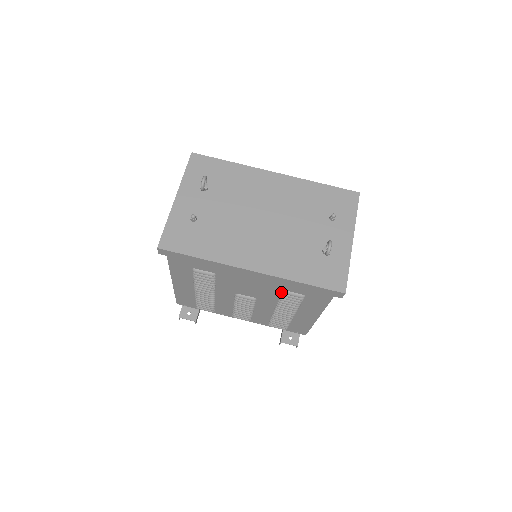
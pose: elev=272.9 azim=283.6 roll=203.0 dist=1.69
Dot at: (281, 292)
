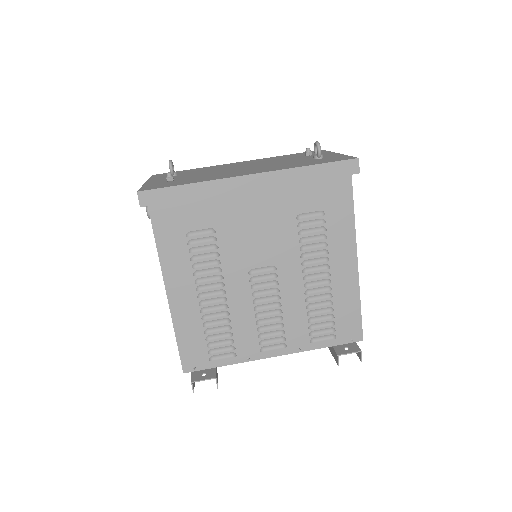
Dot at: (297, 223)
